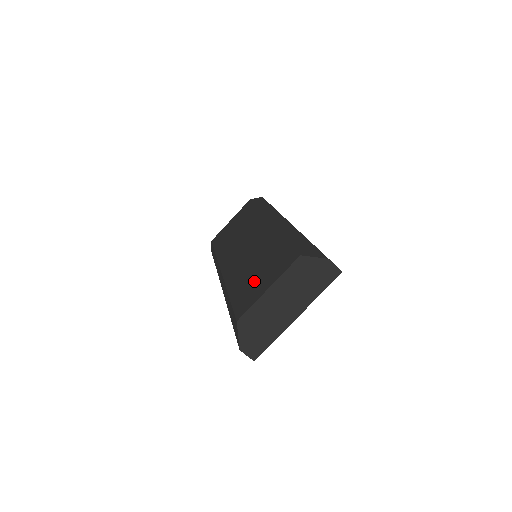
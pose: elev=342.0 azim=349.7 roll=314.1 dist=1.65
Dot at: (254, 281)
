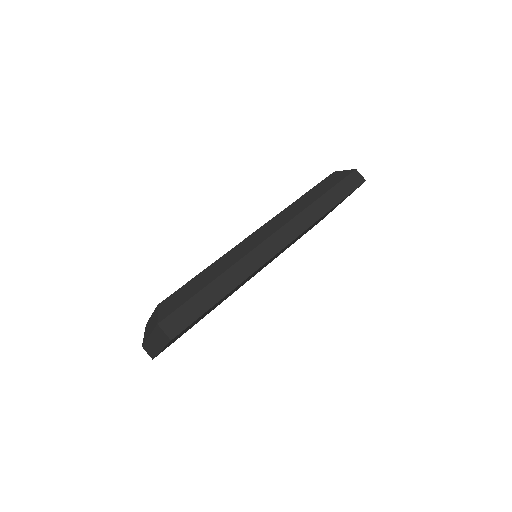
Dot at: occluded
